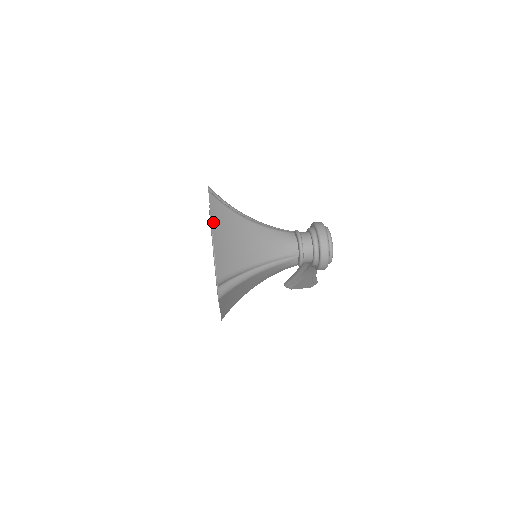
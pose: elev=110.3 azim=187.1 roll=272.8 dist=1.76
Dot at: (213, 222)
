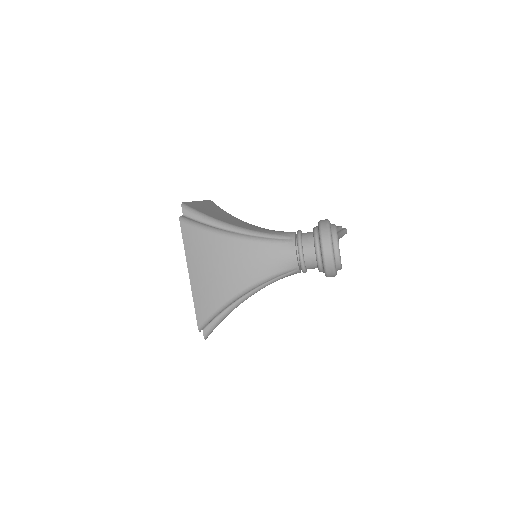
Dot at: (189, 260)
